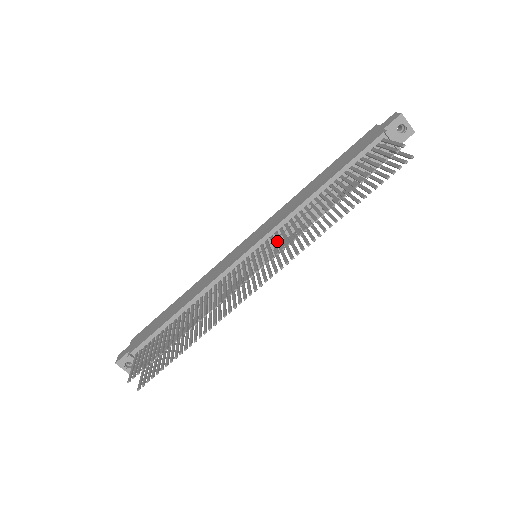
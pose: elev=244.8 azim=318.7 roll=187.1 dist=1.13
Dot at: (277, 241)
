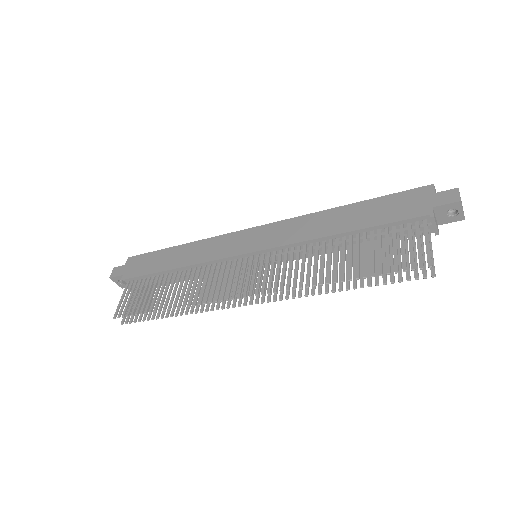
Dot at: occluded
